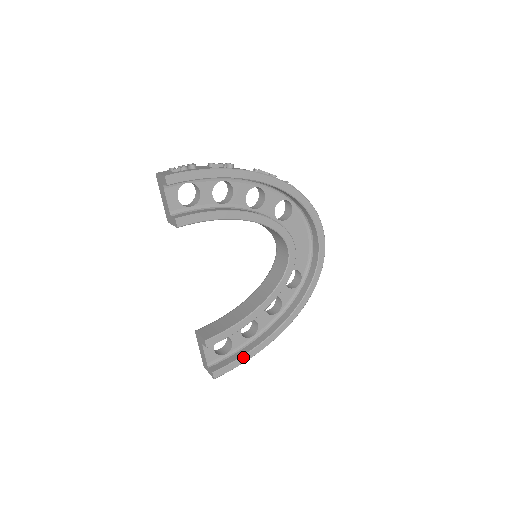
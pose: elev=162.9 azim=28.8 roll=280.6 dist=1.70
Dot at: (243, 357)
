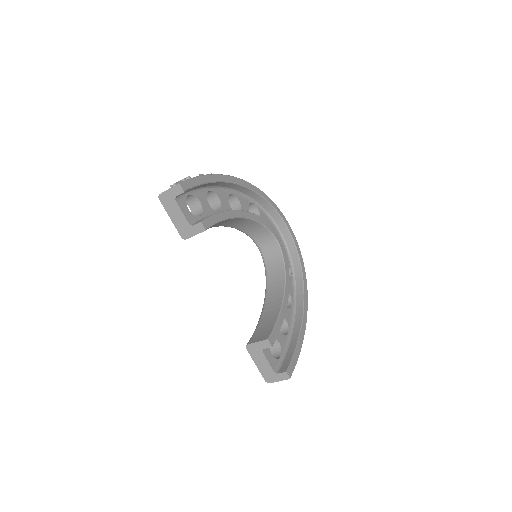
Dot at: (297, 349)
